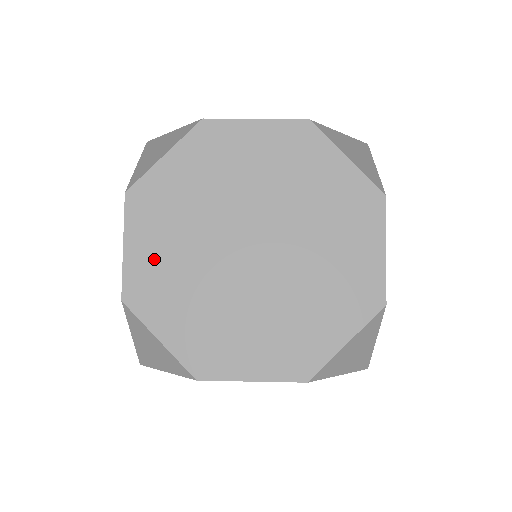
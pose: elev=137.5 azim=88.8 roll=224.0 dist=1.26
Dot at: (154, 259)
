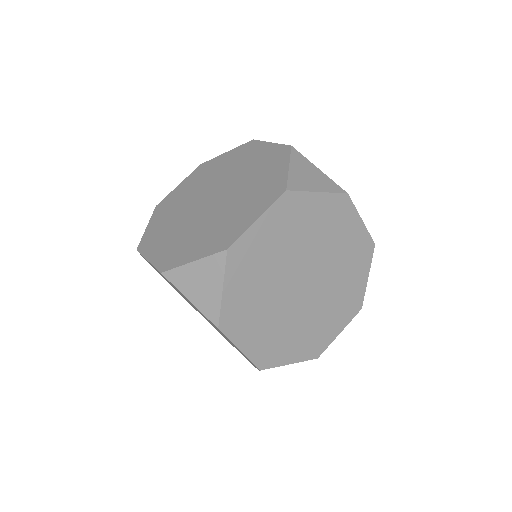
Dot at: (260, 339)
